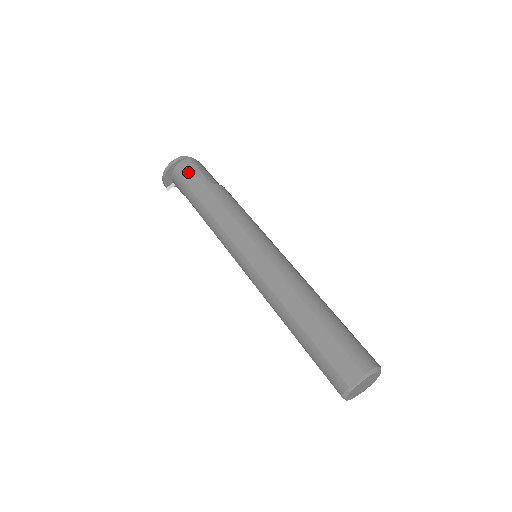
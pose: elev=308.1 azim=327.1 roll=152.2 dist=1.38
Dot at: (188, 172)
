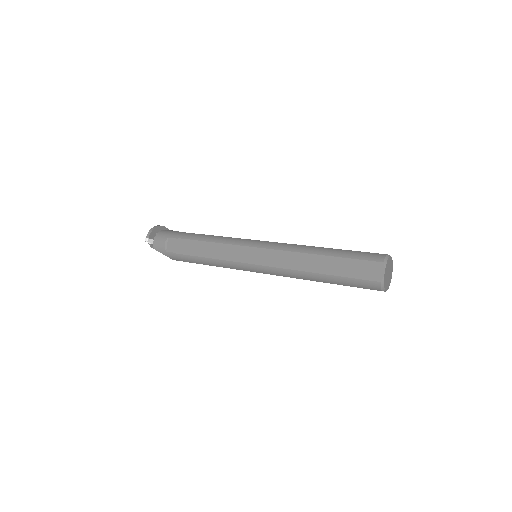
Dot at: (178, 231)
